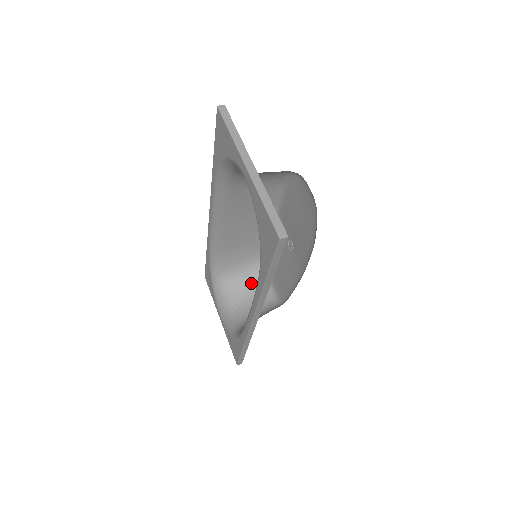
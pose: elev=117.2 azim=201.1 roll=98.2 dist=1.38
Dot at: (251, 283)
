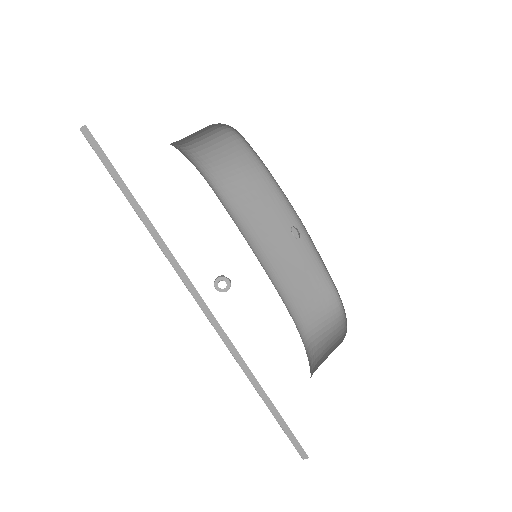
Dot at: (333, 337)
